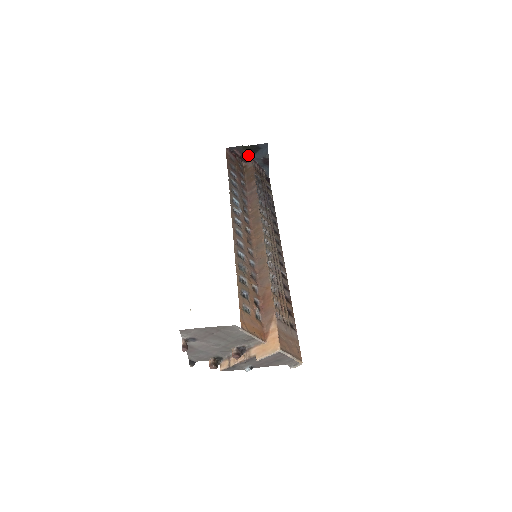
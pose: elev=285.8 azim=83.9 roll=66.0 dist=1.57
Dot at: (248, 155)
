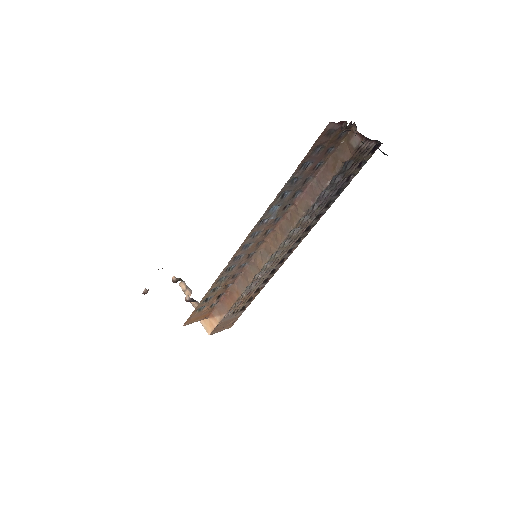
Dot at: occluded
